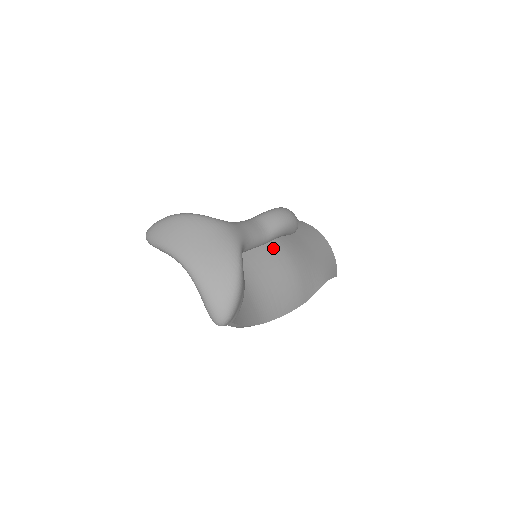
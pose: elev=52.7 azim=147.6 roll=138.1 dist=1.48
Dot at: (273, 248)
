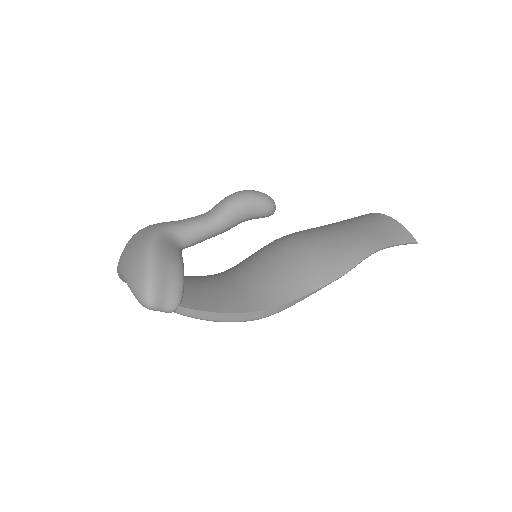
Dot at: (282, 243)
